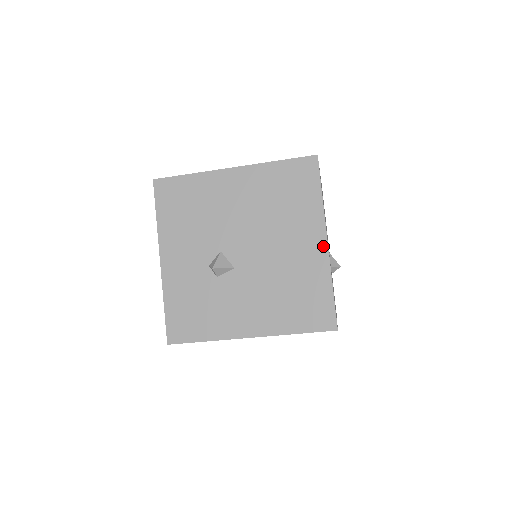
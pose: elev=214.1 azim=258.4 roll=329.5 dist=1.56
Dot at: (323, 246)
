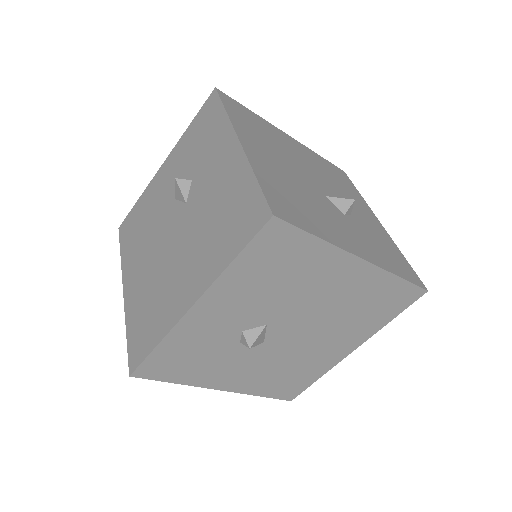
Dot at: (347, 353)
